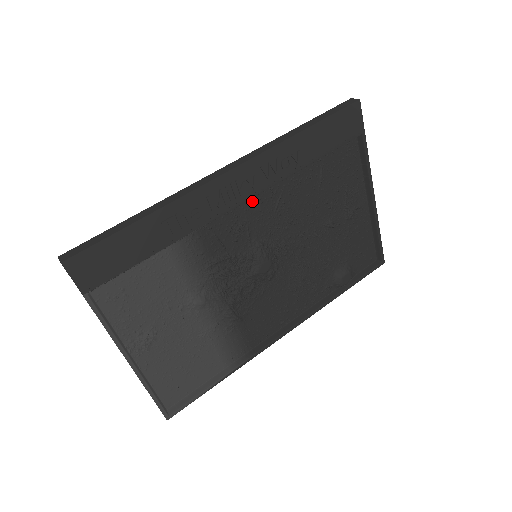
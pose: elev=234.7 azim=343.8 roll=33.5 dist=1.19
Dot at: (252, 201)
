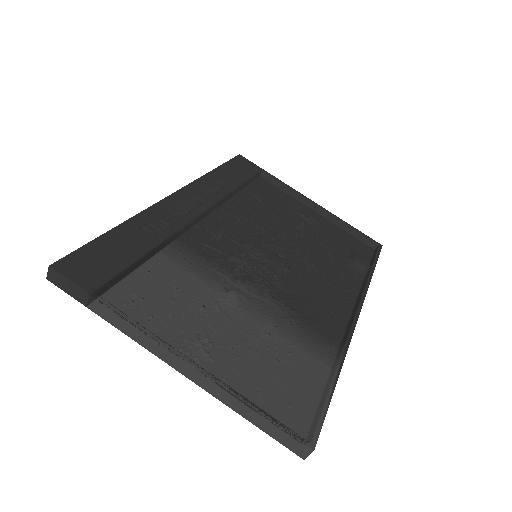
Dot at: (214, 218)
